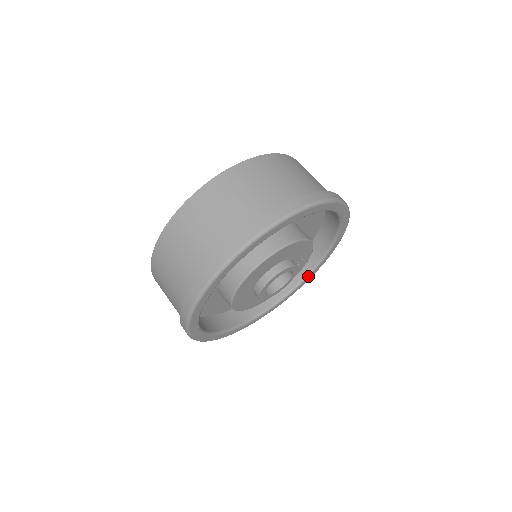
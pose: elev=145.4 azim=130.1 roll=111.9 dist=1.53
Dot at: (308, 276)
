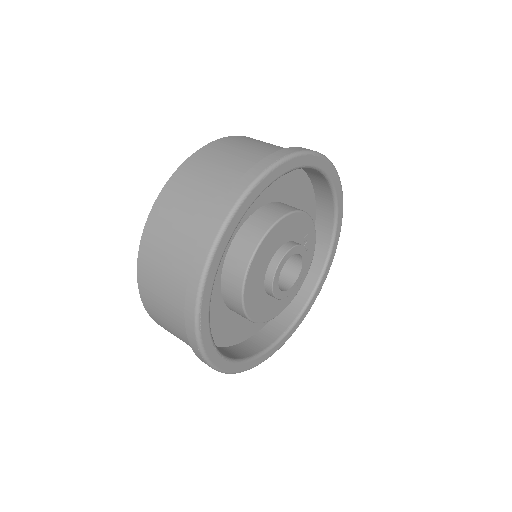
Dot at: (326, 265)
